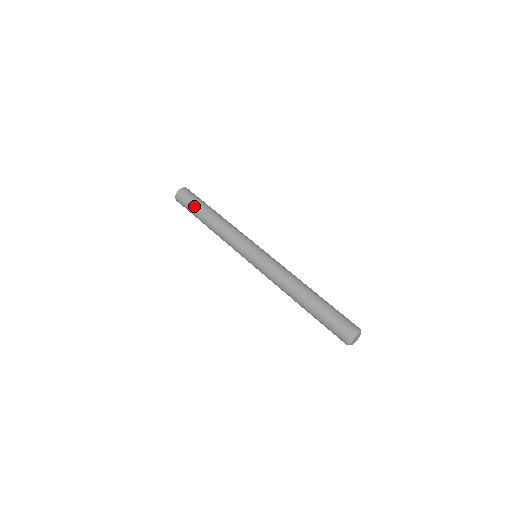
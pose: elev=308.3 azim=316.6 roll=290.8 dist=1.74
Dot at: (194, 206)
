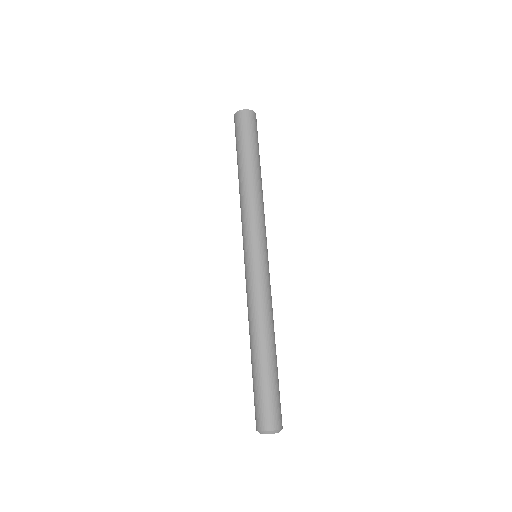
Dot at: (236, 148)
